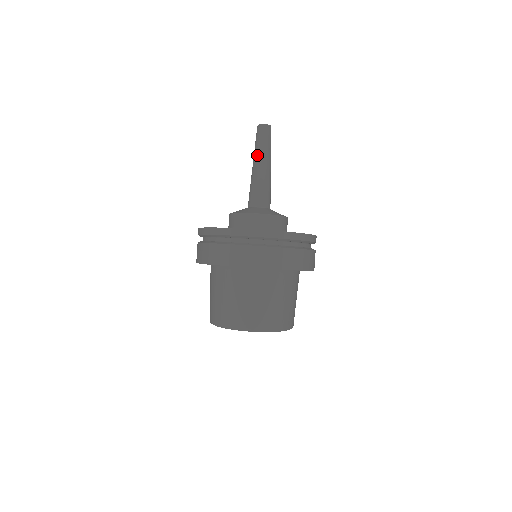
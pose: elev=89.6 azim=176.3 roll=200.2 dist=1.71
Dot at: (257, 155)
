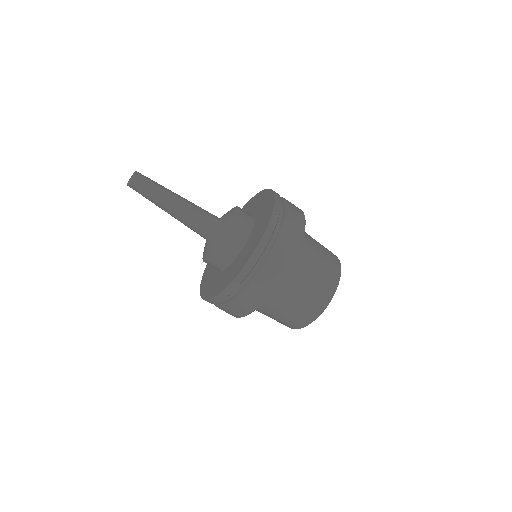
Dot at: (163, 200)
